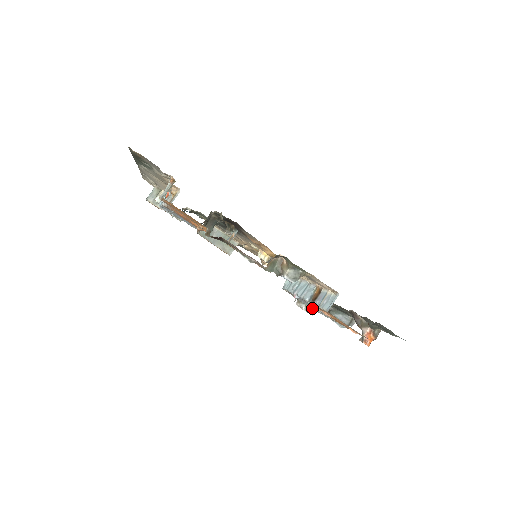
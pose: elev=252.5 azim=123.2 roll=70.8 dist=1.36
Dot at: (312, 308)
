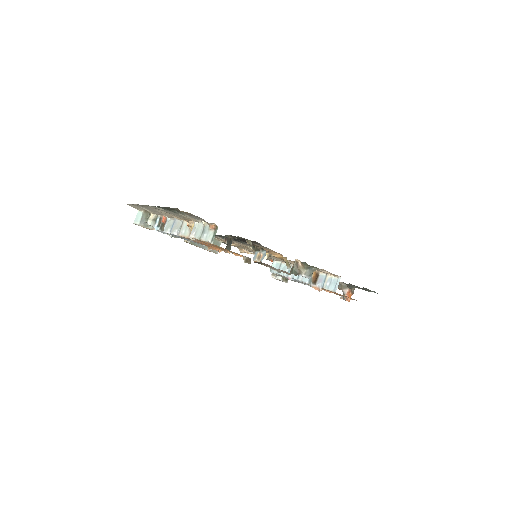
Dot at: (316, 289)
